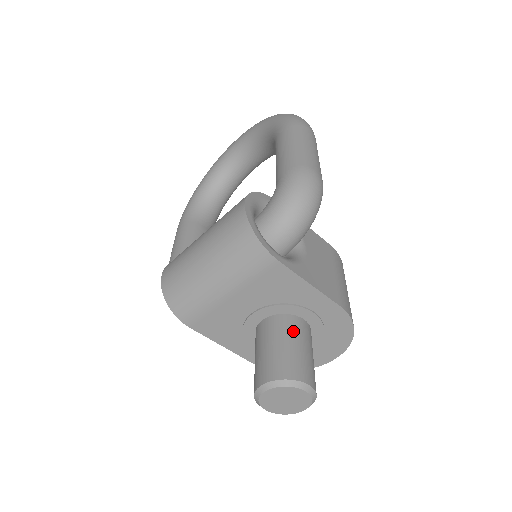
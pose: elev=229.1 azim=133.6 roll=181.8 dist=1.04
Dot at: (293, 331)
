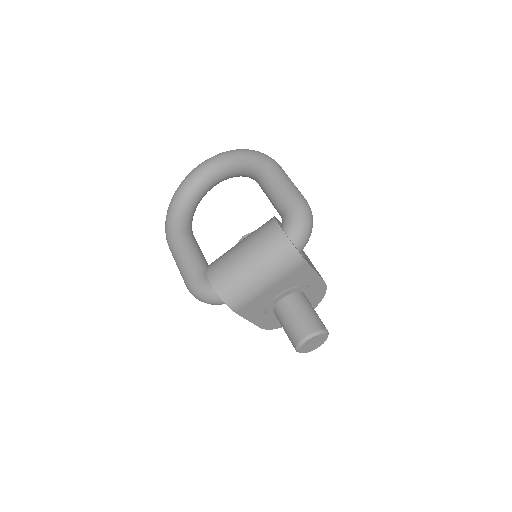
Dot at: (306, 302)
